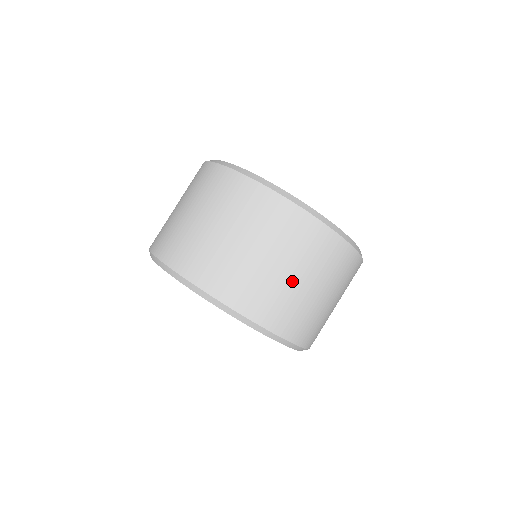
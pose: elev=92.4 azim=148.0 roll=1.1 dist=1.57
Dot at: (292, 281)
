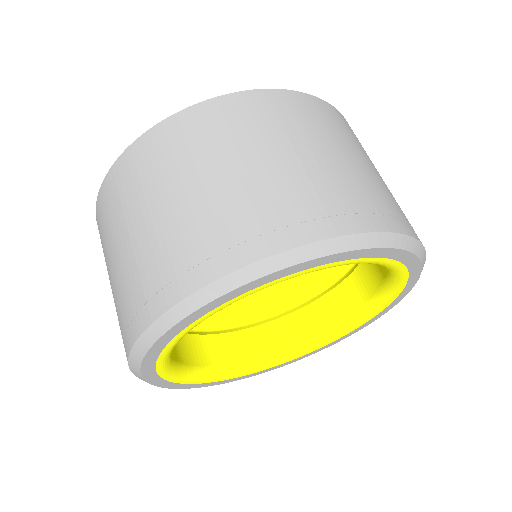
Dot at: (220, 185)
